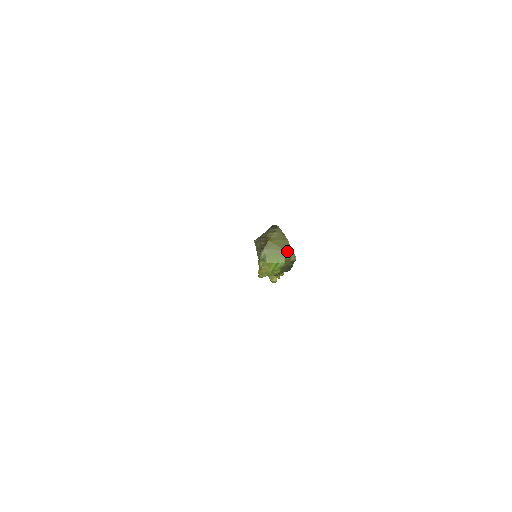
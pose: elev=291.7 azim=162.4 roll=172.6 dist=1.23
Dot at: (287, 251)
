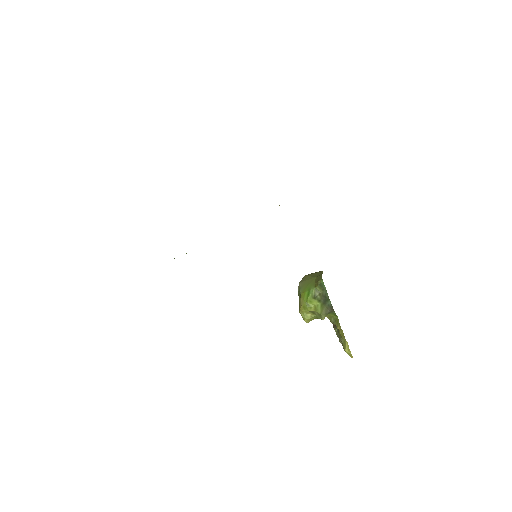
Dot at: (317, 277)
